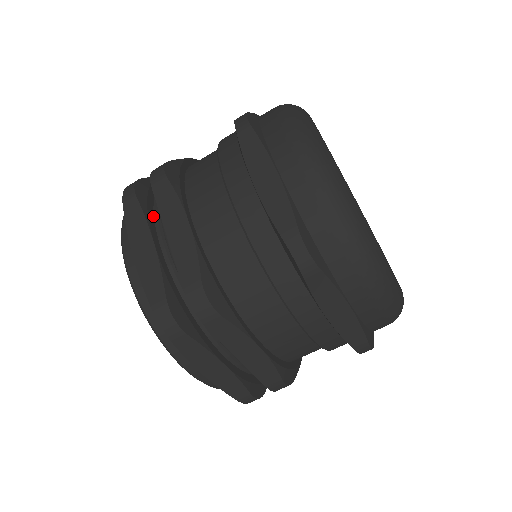
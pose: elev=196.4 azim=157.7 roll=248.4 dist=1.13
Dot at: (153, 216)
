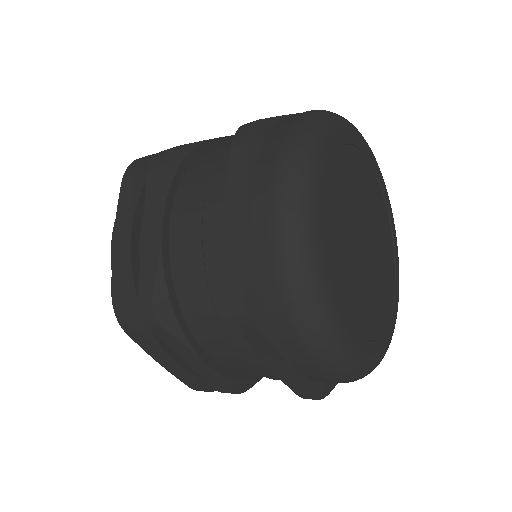
Dot at: occluded
